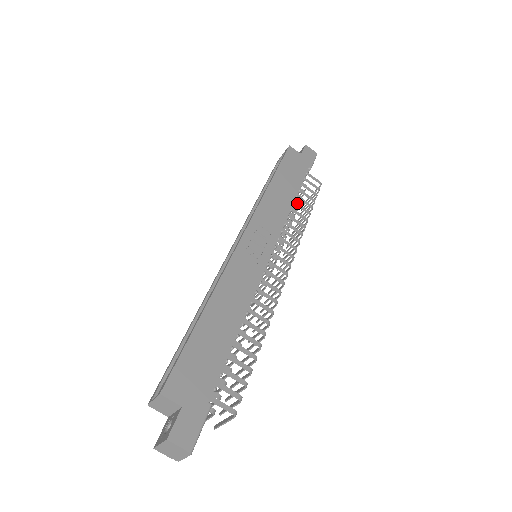
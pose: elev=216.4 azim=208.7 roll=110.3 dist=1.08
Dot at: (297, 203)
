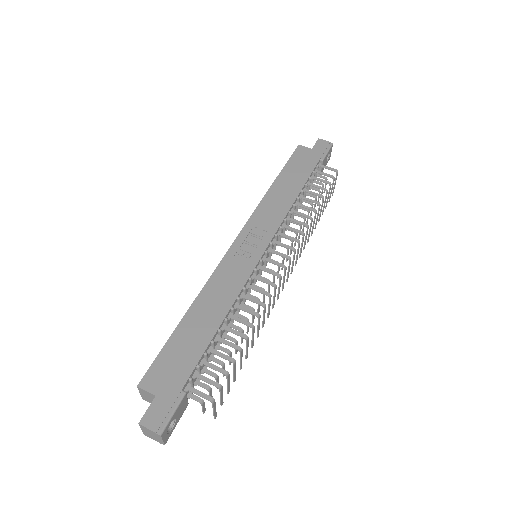
Dot at: (304, 197)
